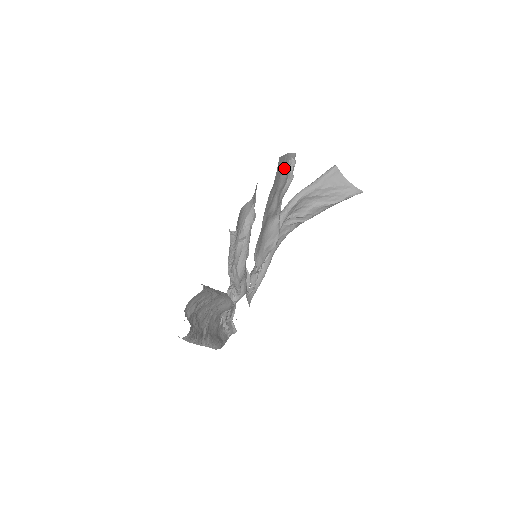
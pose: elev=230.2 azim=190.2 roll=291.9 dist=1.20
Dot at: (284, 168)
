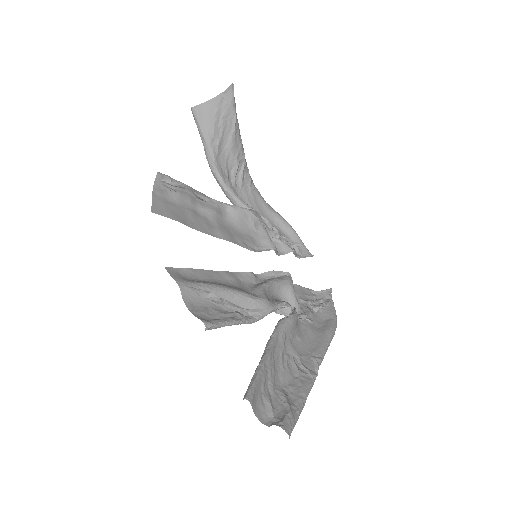
Dot at: (169, 196)
